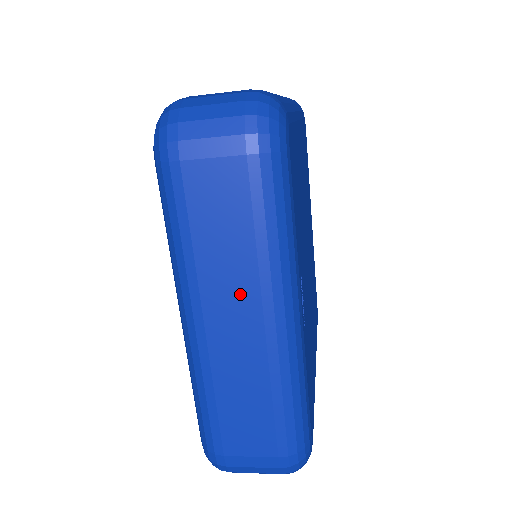
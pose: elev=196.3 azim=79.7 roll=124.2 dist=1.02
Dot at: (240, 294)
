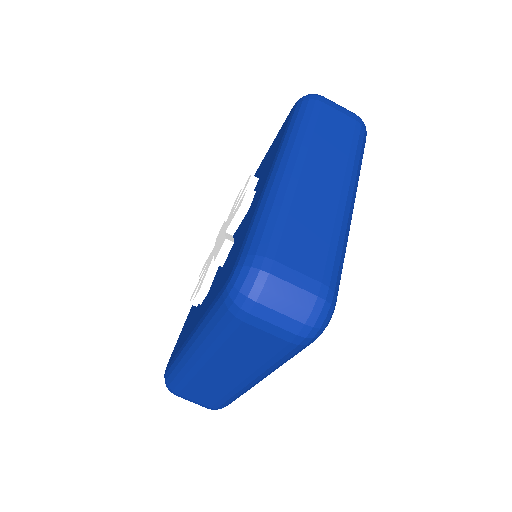
Dot at: (332, 167)
